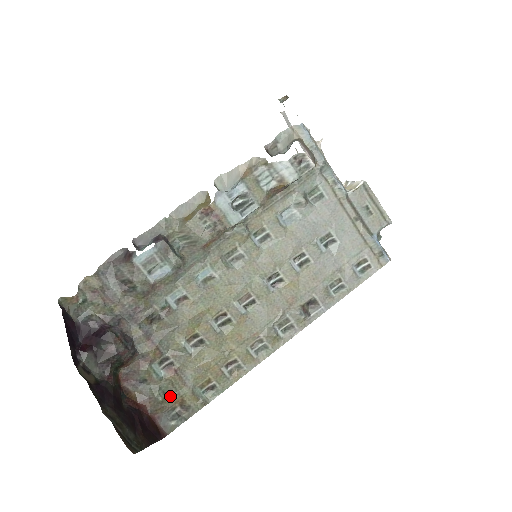
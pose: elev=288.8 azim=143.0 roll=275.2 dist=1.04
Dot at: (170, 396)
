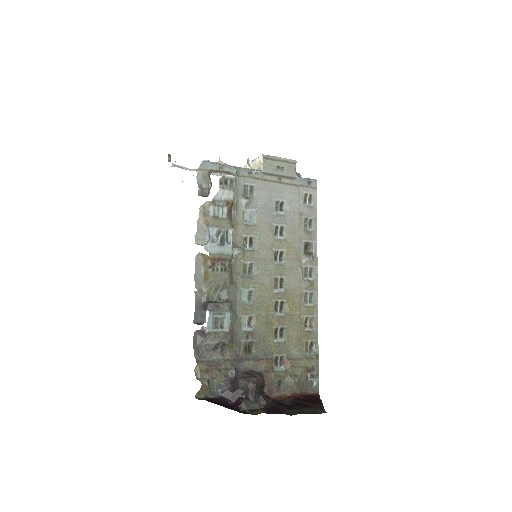
Dot at: (299, 374)
